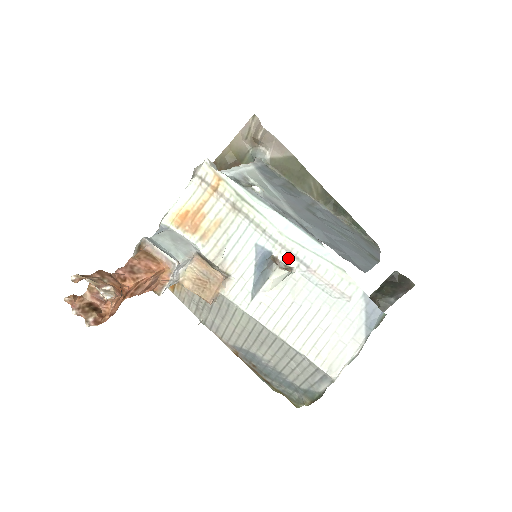
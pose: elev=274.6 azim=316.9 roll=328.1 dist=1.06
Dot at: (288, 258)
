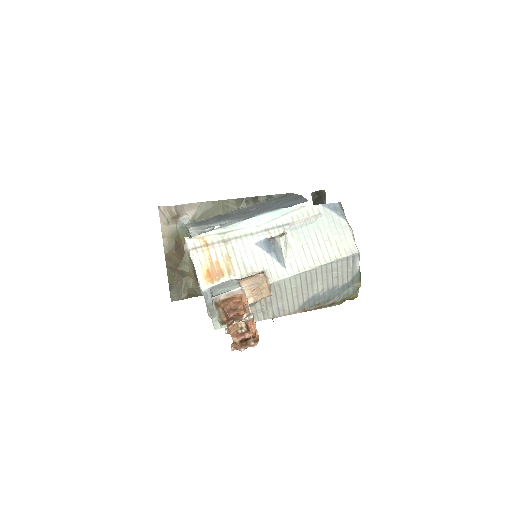
Dot at: (276, 231)
